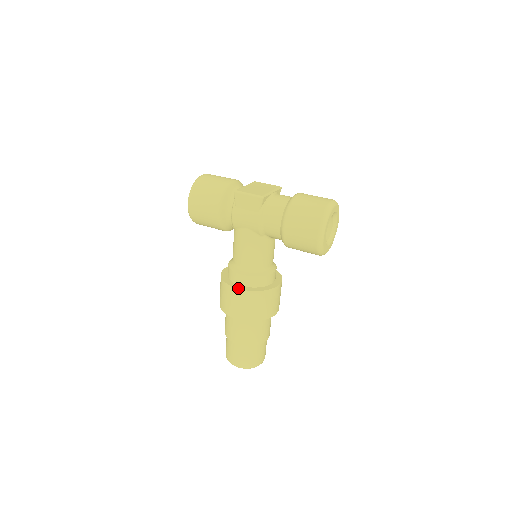
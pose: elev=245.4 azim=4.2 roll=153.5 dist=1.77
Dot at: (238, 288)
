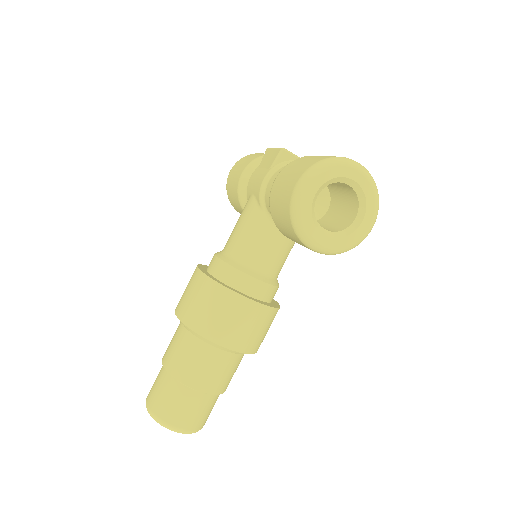
Dot at: (200, 268)
